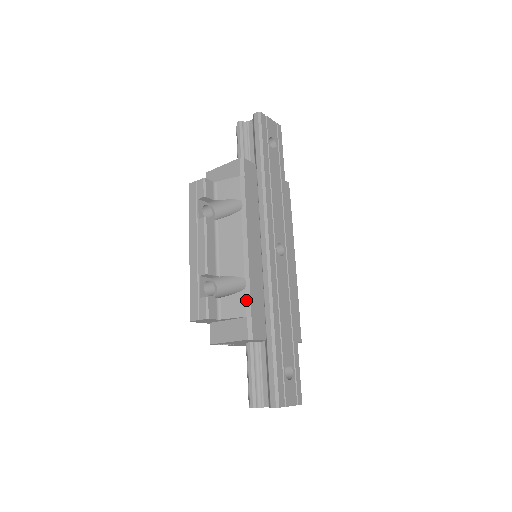
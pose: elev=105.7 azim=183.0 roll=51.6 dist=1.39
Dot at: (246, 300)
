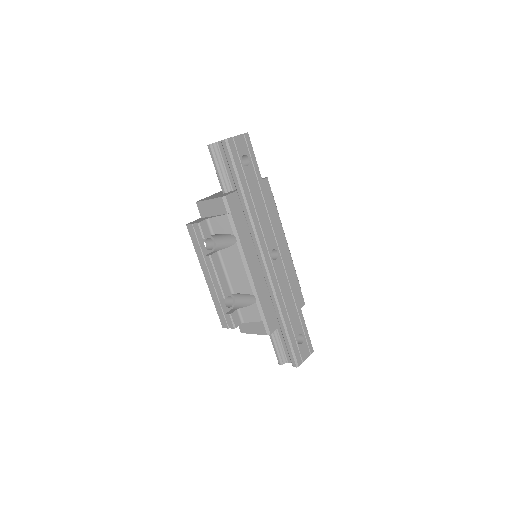
Dot at: (259, 310)
